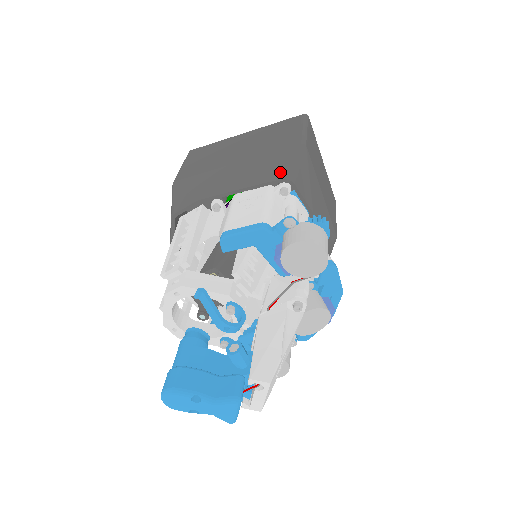
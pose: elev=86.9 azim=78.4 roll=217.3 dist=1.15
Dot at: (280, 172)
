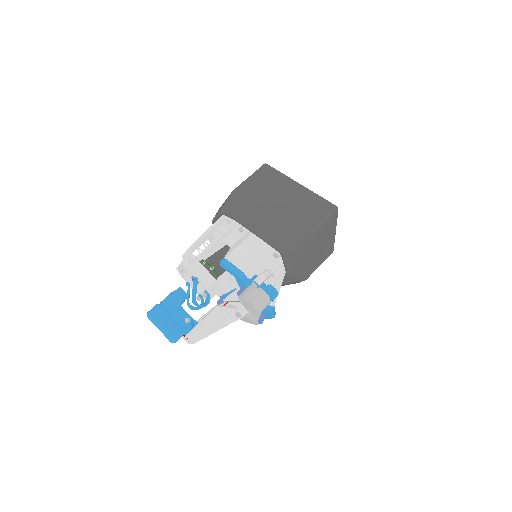
Dot at: (281, 245)
